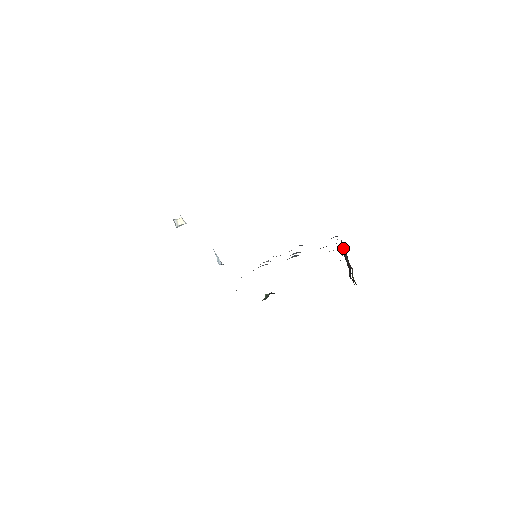
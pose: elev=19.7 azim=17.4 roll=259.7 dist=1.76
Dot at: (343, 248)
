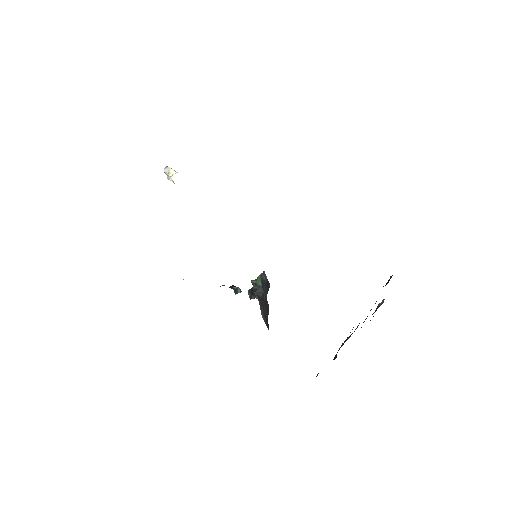
Dot at: occluded
